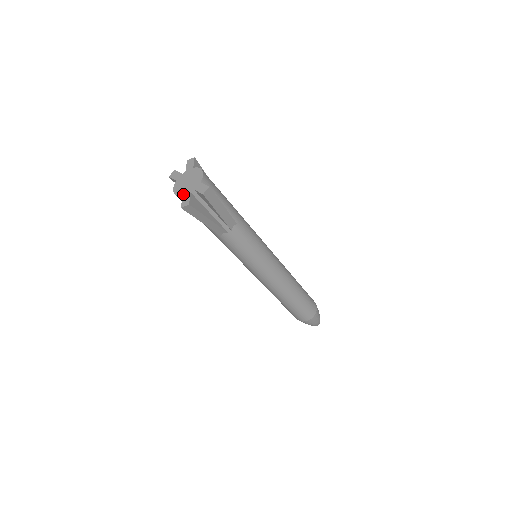
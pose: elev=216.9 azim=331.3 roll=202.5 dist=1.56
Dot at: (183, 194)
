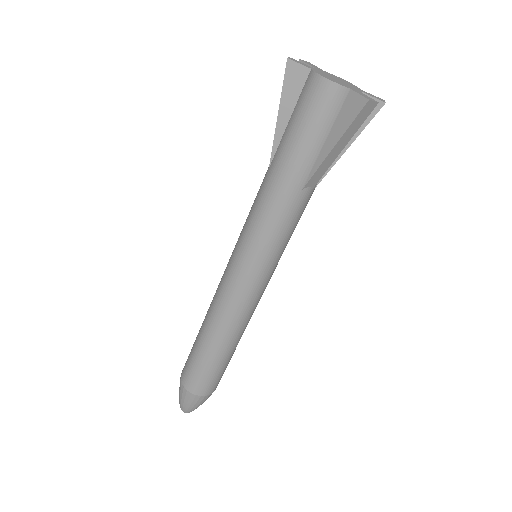
Dot at: (350, 87)
